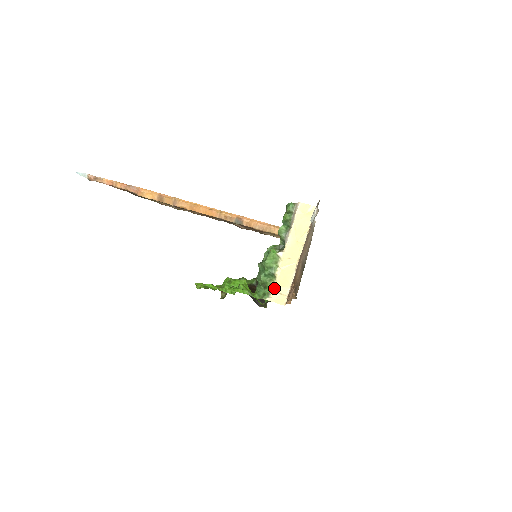
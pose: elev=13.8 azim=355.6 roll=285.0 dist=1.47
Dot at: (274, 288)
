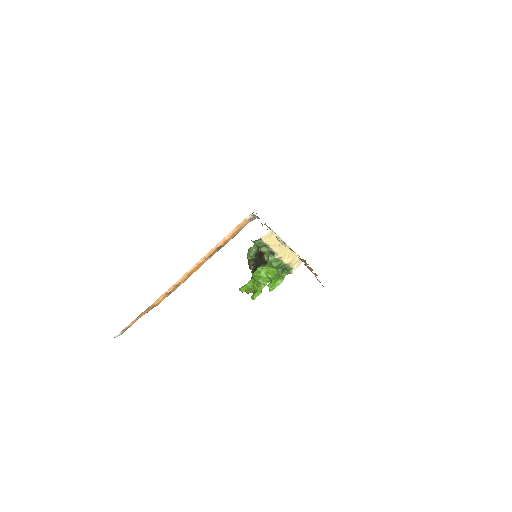
Dot at: (291, 266)
